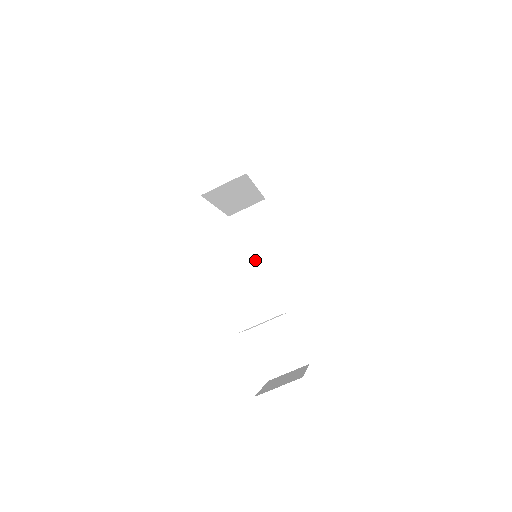
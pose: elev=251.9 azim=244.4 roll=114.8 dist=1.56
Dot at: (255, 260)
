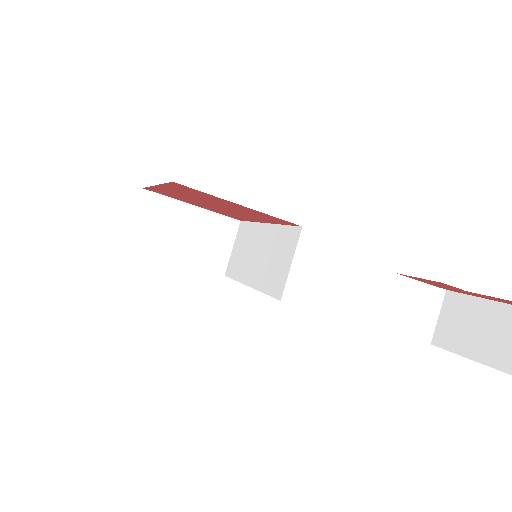
Dot at: (201, 259)
